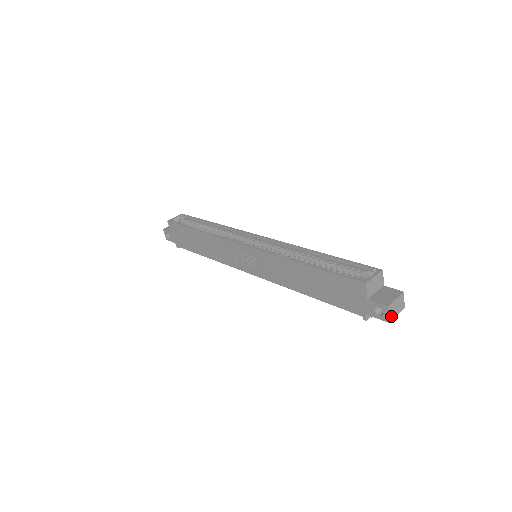
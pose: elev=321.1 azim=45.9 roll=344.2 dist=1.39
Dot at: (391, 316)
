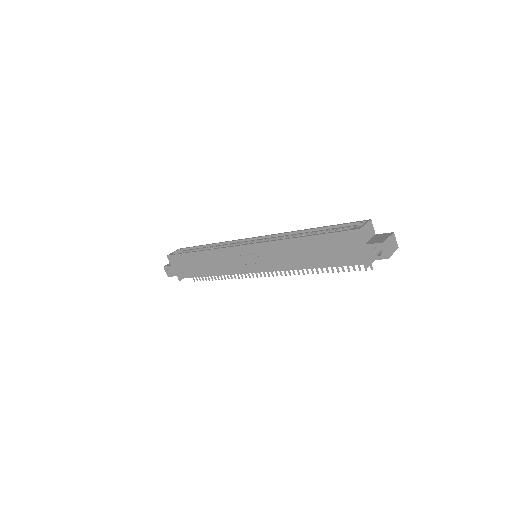
Dot at: (389, 253)
